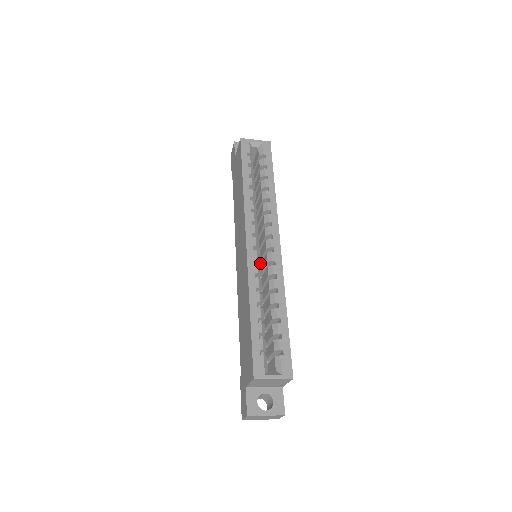
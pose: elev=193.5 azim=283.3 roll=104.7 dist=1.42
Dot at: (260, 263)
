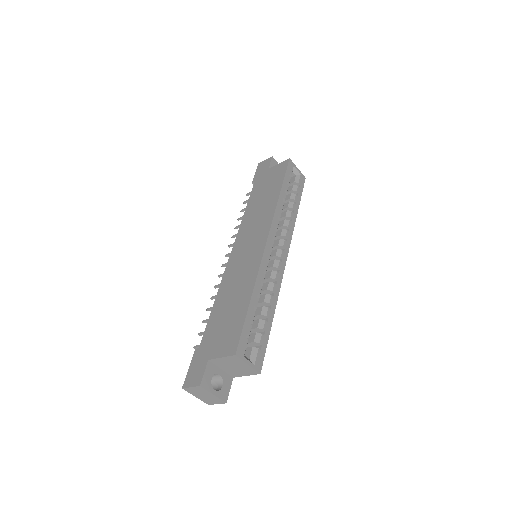
Dot at: occluded
